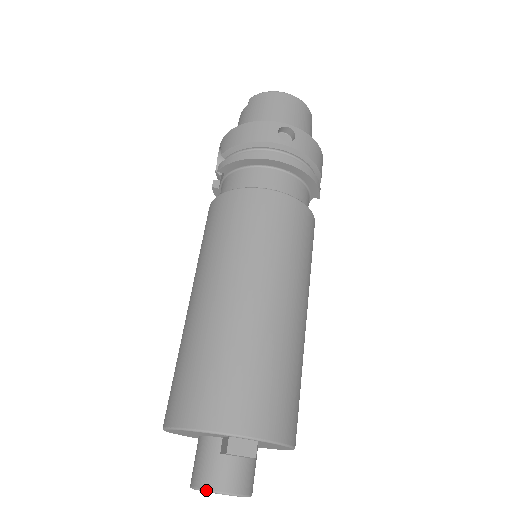
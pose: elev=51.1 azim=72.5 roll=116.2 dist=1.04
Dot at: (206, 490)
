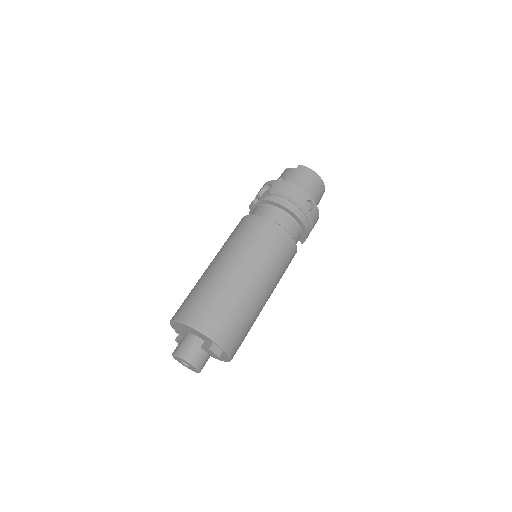
Dot at: (185, 360)
